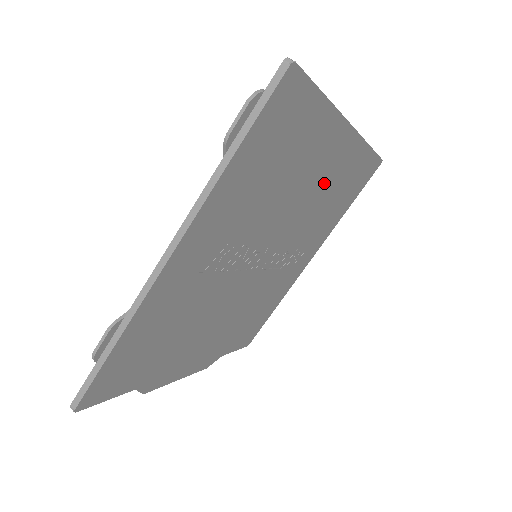
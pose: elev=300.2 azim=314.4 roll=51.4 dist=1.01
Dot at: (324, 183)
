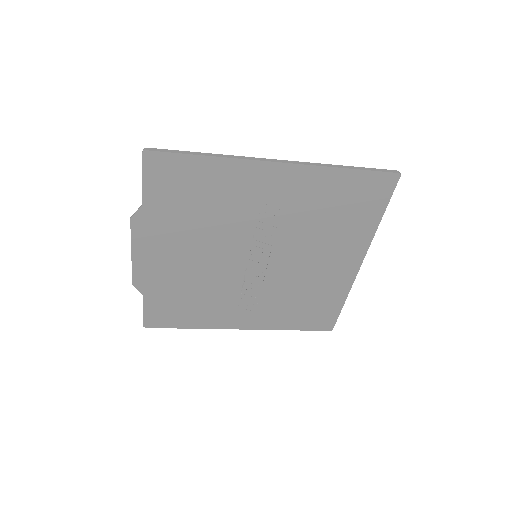
Dot at: (320, 274)
